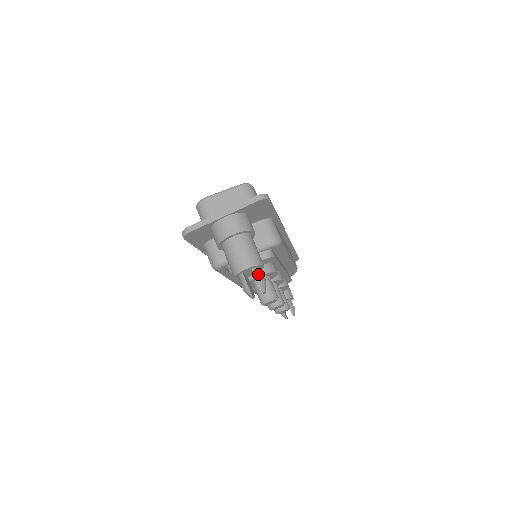
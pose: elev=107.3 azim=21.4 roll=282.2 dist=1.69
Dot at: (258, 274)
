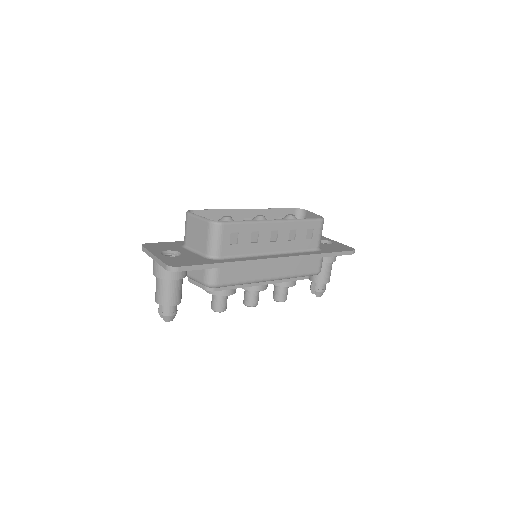
Dot at: (165, 309)
